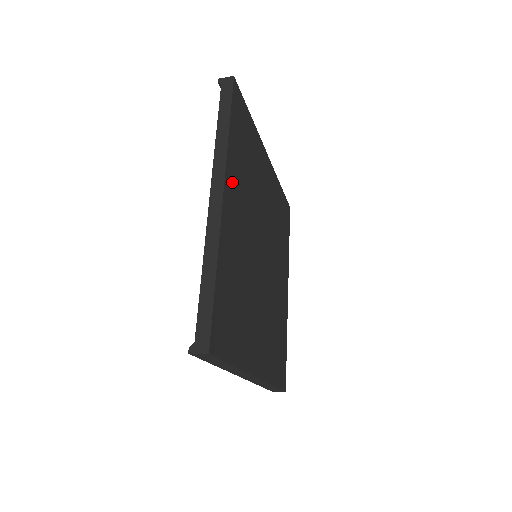
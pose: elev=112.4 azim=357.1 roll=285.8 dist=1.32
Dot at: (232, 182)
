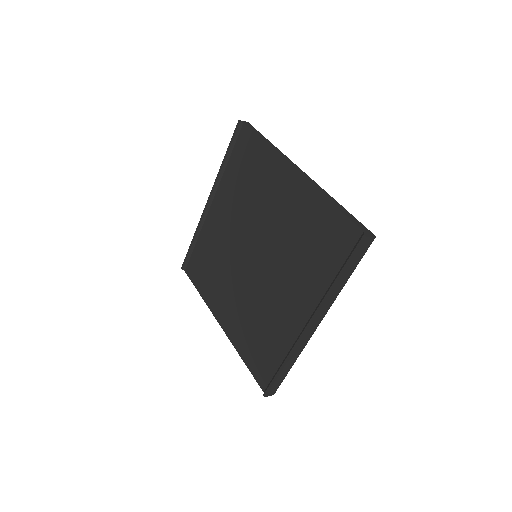
Dot at: occluded
